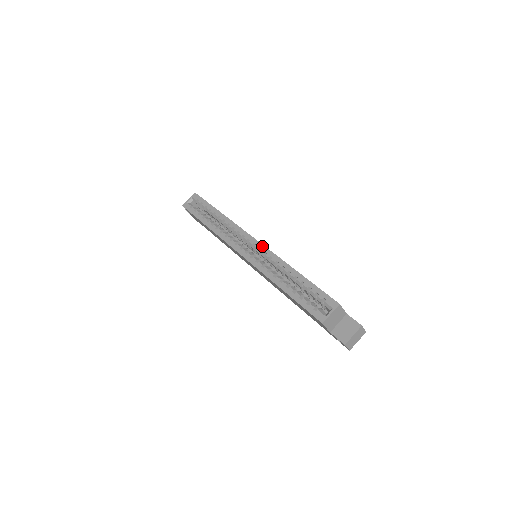
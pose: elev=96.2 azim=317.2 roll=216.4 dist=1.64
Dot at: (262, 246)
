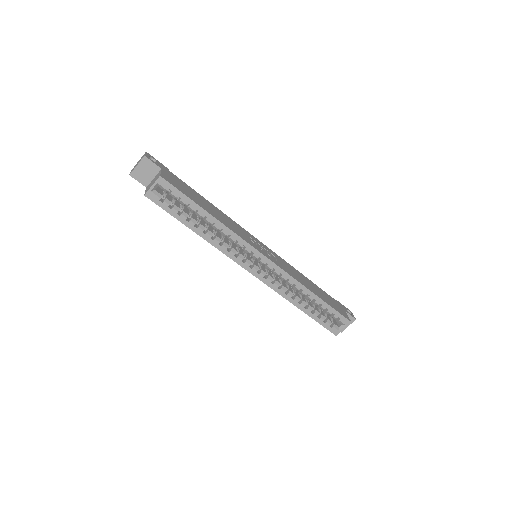
Dot at: (277, 267)
